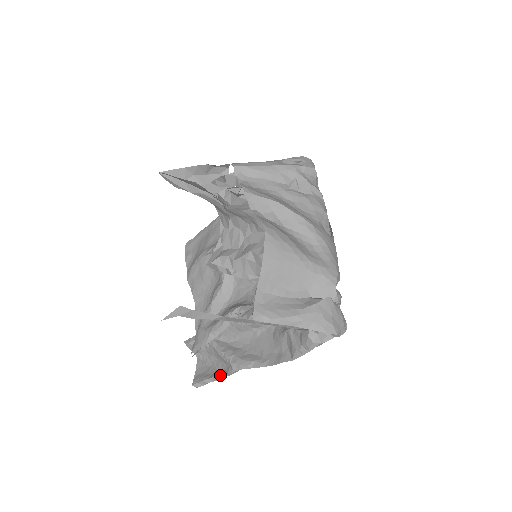
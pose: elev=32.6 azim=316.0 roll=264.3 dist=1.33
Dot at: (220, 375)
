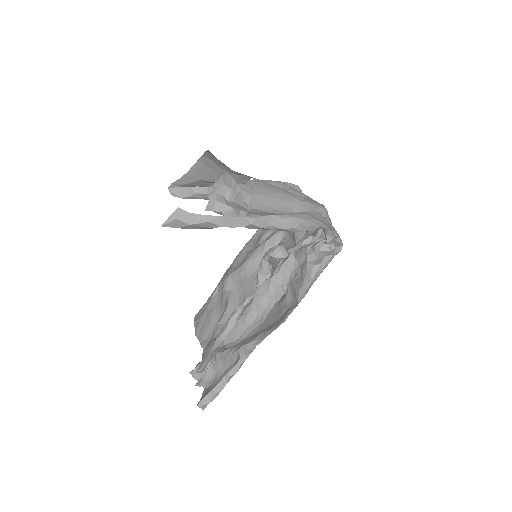
Dot at: (227, 374)
